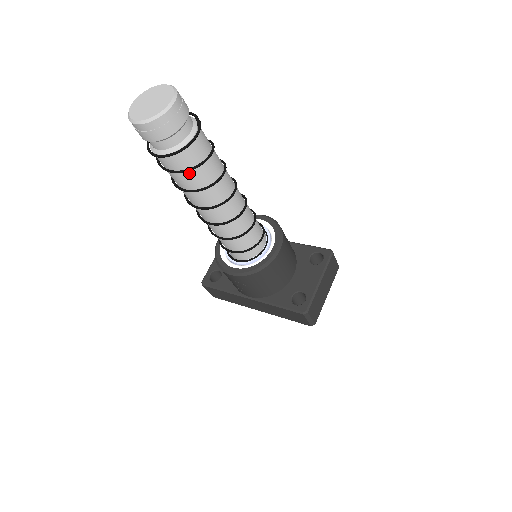
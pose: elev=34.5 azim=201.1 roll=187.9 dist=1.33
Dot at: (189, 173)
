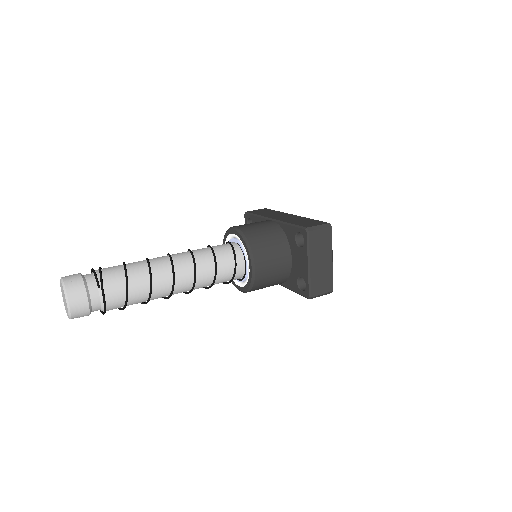
Dot at: (128, 305)
